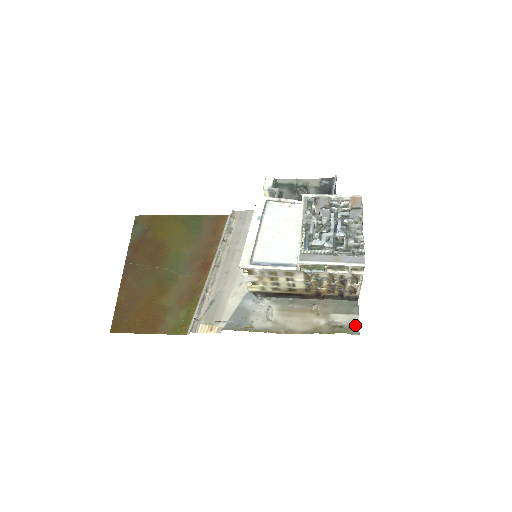
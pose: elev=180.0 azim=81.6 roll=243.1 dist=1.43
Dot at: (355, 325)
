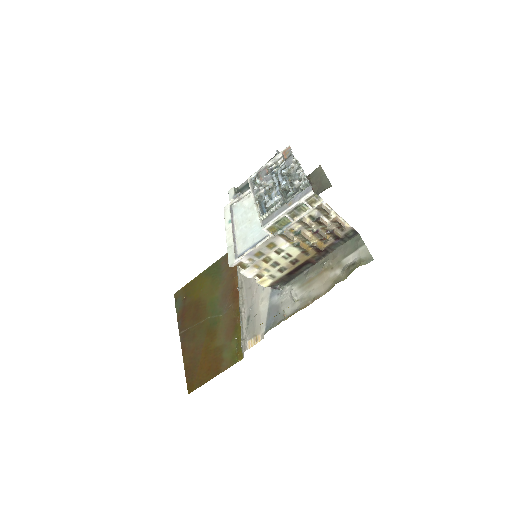
Dot at: (366, 255)
